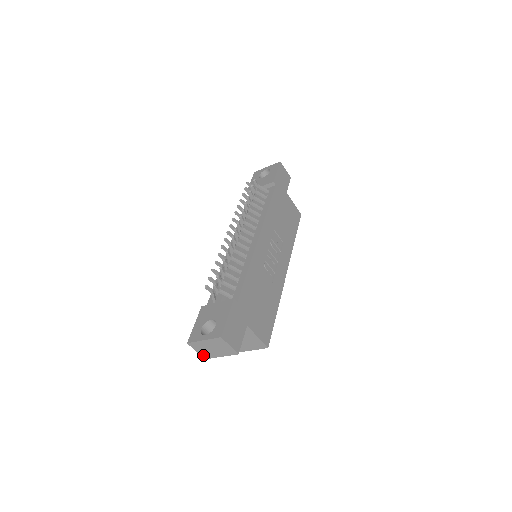
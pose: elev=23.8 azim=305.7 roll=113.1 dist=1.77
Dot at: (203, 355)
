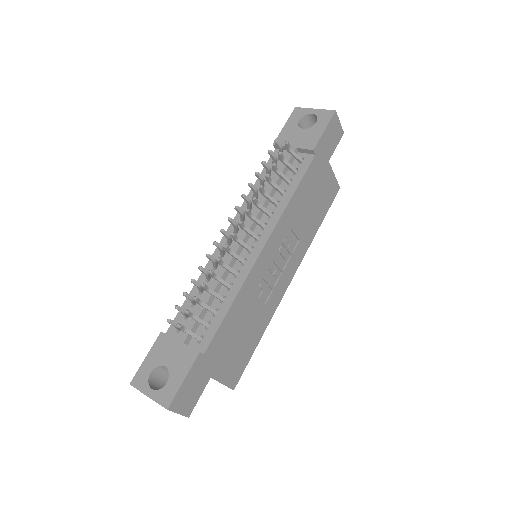
Dot at: occluded
